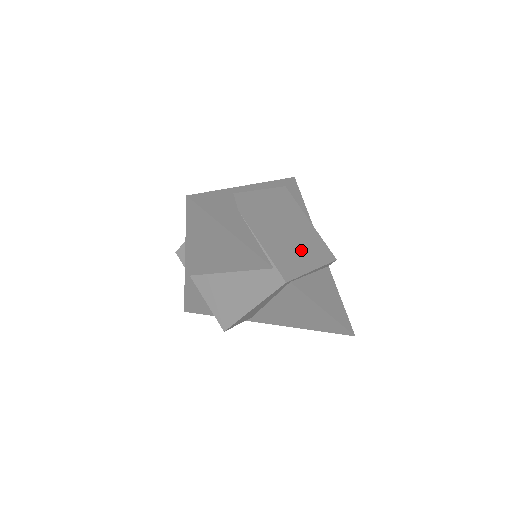
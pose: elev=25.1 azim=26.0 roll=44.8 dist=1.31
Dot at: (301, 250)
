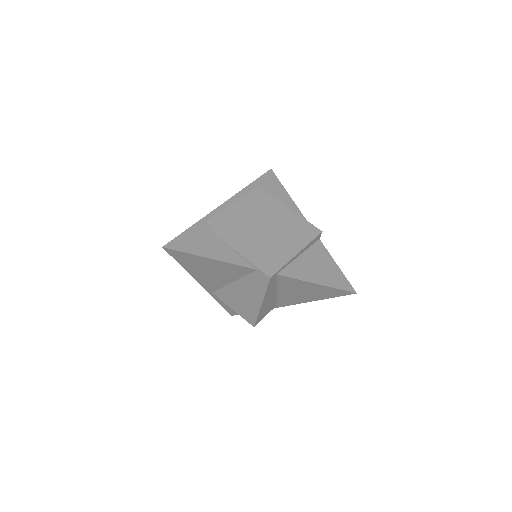
Dot at: (282, 240)
